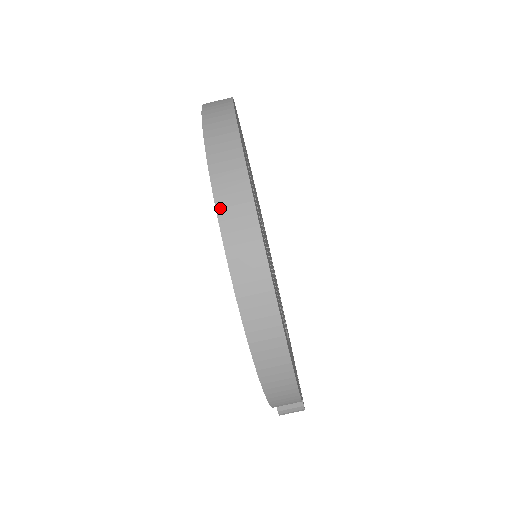
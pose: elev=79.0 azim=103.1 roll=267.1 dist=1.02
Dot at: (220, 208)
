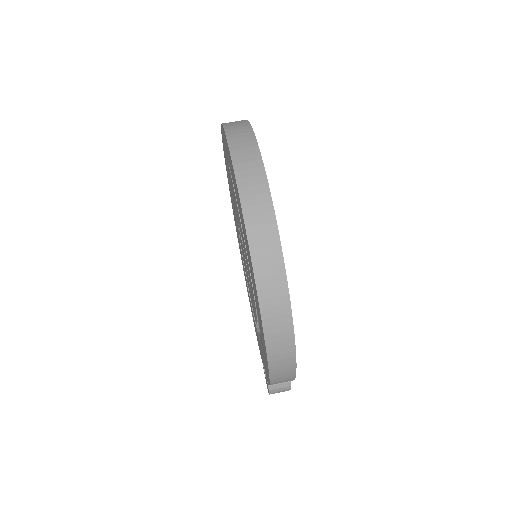
Dot at: (247, 216)
